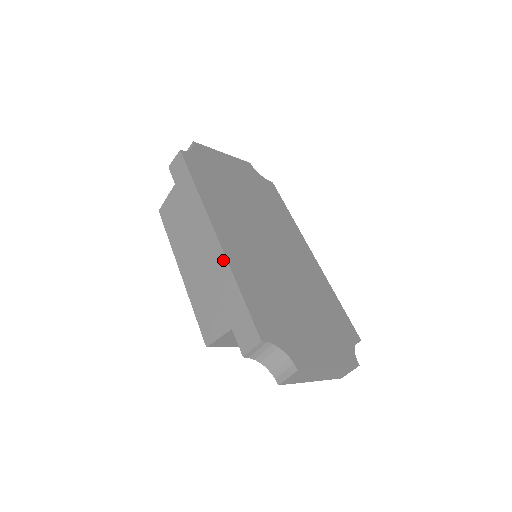
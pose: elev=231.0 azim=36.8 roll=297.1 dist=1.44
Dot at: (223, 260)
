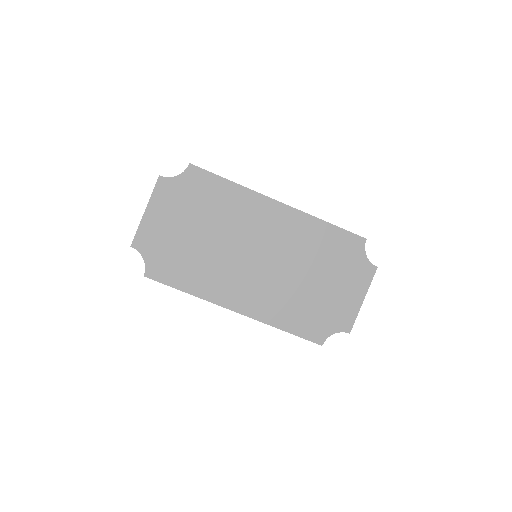
Dot at: occluded
